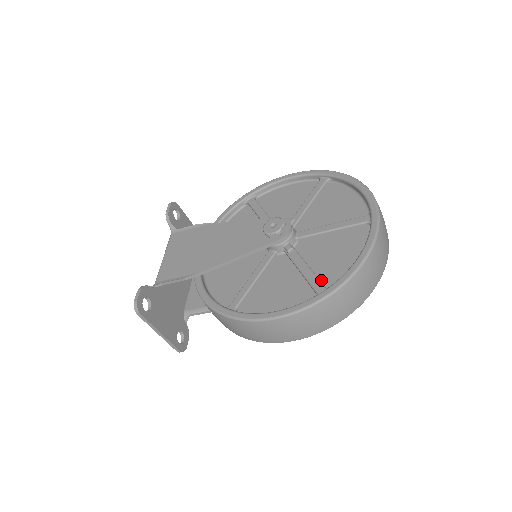
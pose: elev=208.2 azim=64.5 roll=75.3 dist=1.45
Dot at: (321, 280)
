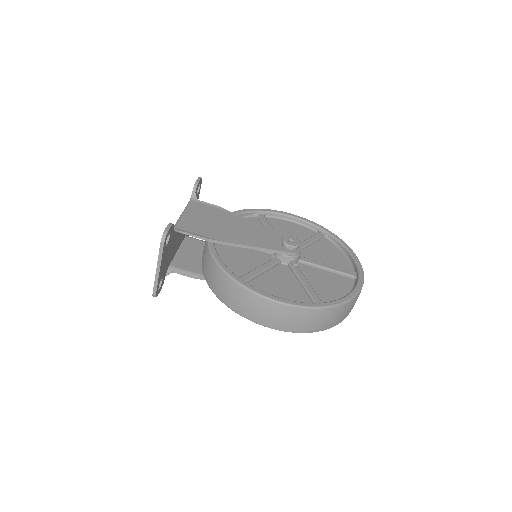
Dot at: occluded
